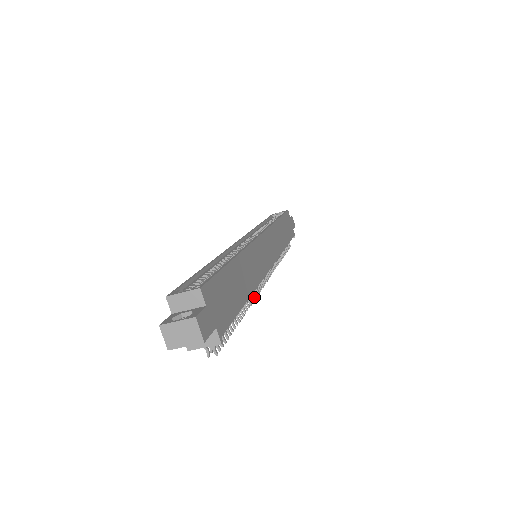
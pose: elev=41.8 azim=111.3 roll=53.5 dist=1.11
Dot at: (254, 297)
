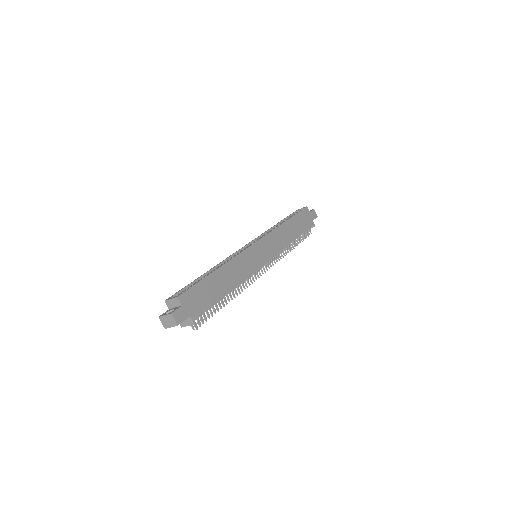
Dot at: occluded
